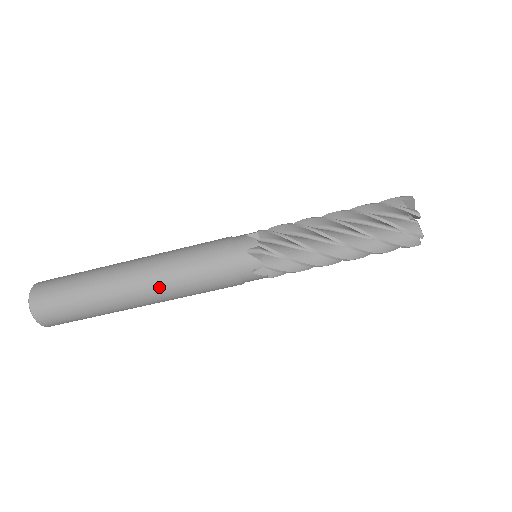
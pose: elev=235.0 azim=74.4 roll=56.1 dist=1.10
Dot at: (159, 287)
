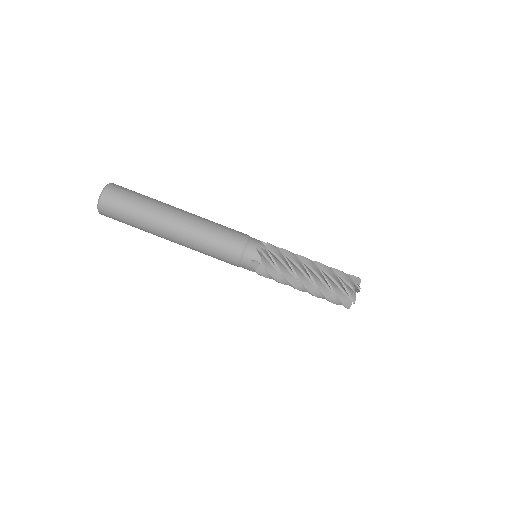
Dot at: (197, 220)
